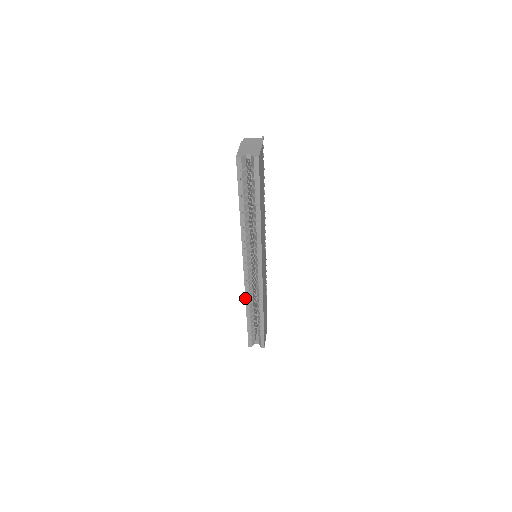
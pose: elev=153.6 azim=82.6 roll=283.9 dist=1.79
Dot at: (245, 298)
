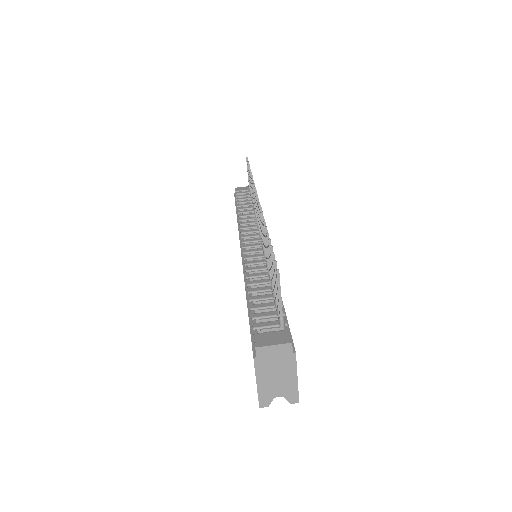
Dot at: occluded
